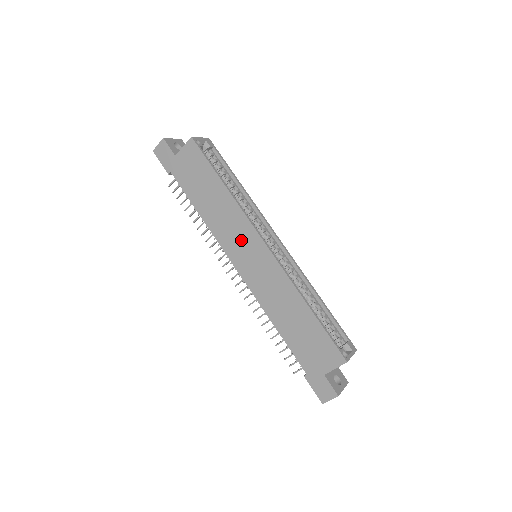
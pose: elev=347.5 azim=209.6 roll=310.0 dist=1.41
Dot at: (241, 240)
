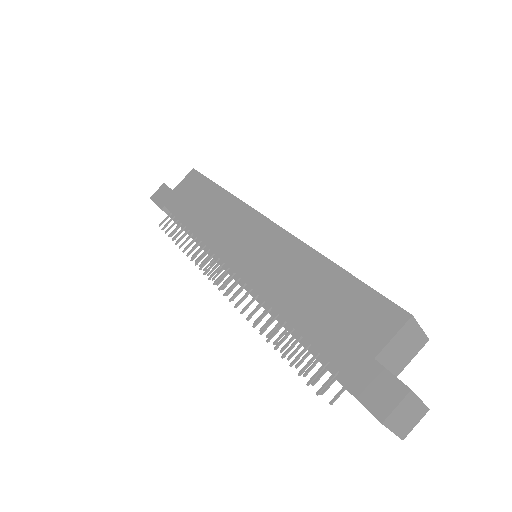
Dot at: (237, 229)
